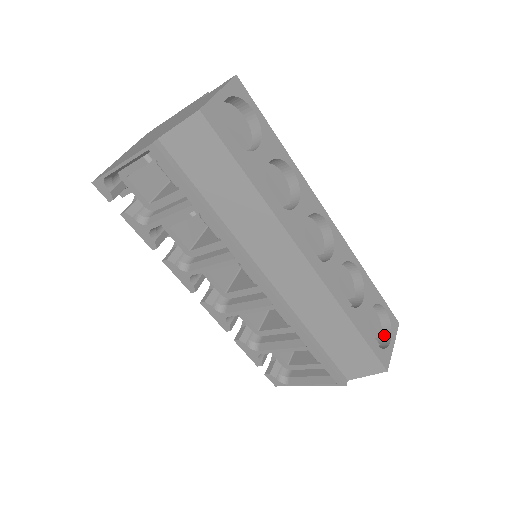
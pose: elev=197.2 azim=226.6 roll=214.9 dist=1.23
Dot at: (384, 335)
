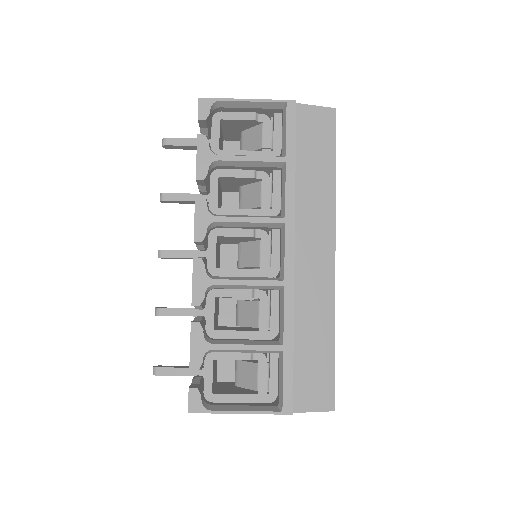
Dot at: occluded
